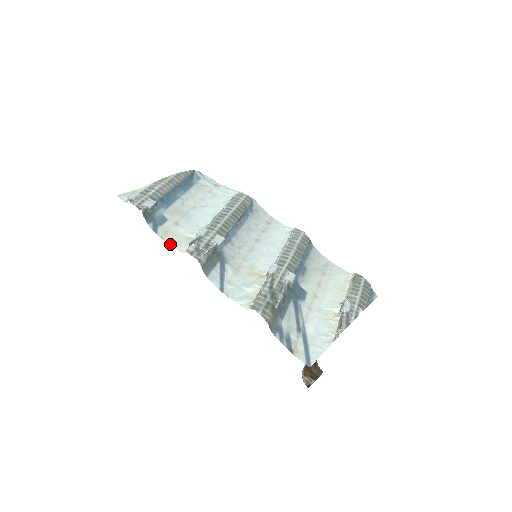
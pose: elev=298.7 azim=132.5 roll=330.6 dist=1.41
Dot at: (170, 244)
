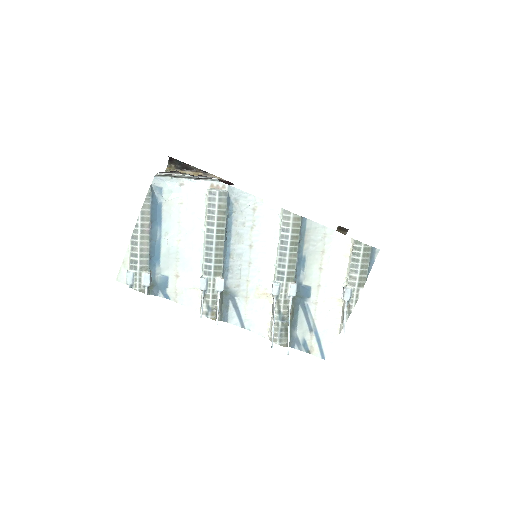
Dot at: (185, 305)
